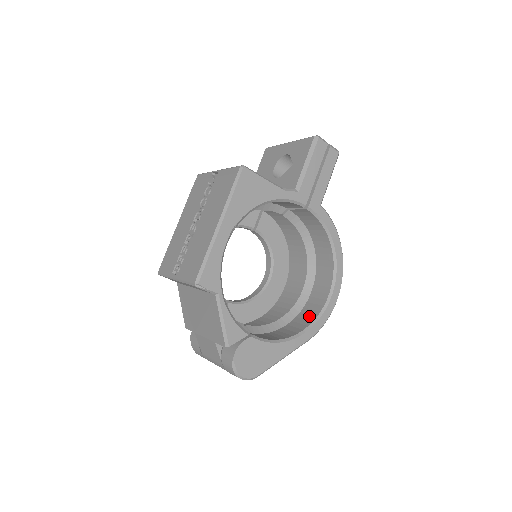
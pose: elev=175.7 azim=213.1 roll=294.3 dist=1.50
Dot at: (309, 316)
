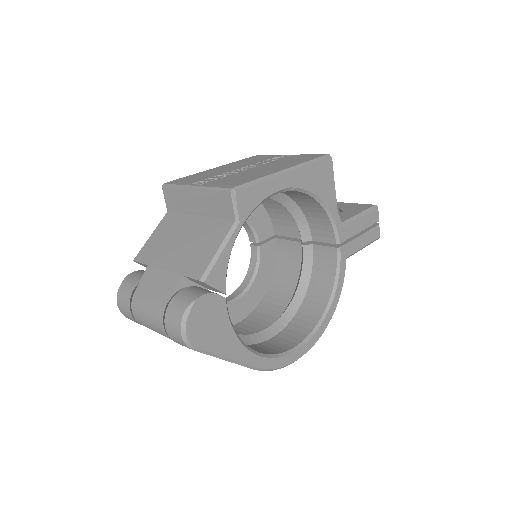
Dot at: (266, 350)
